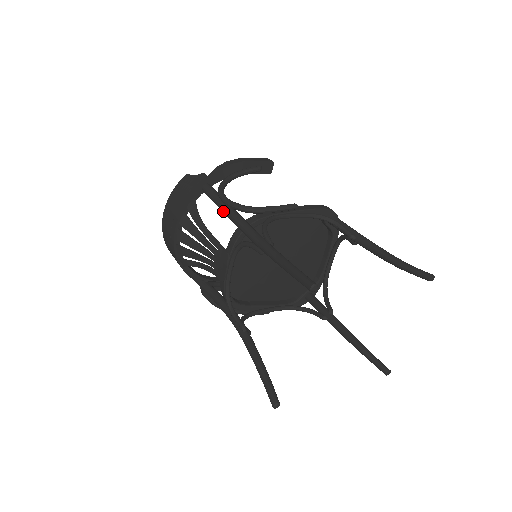
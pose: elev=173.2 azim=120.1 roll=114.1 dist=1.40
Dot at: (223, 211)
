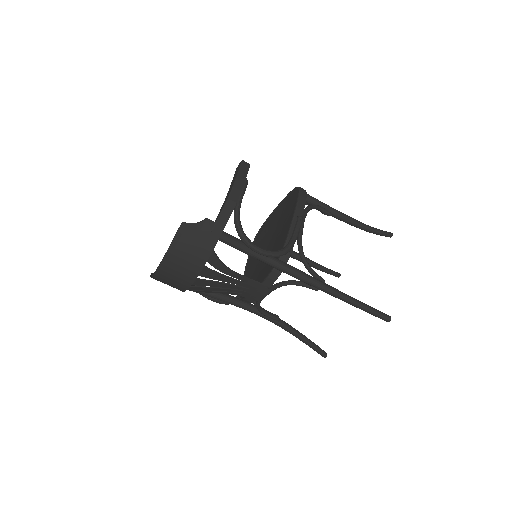
Dot at: occluded
